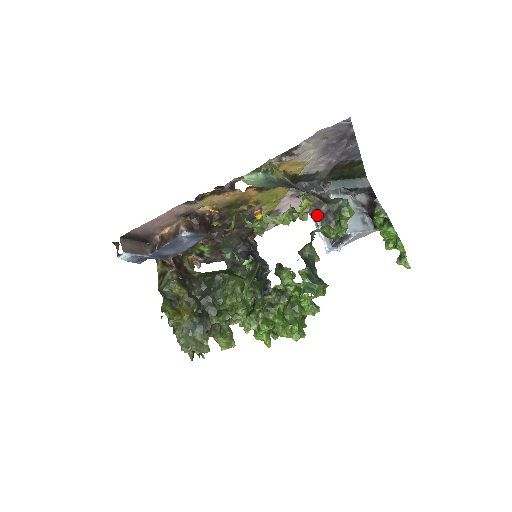
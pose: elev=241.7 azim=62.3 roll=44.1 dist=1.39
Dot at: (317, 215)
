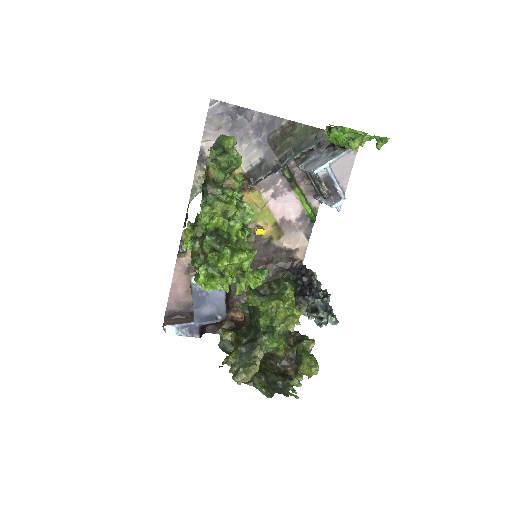
Dot at: (319, 195)
